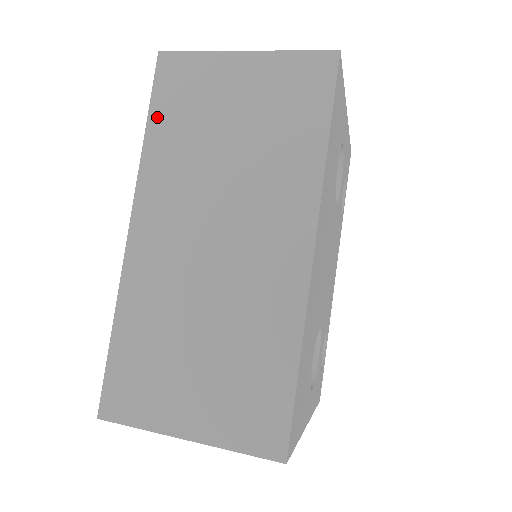
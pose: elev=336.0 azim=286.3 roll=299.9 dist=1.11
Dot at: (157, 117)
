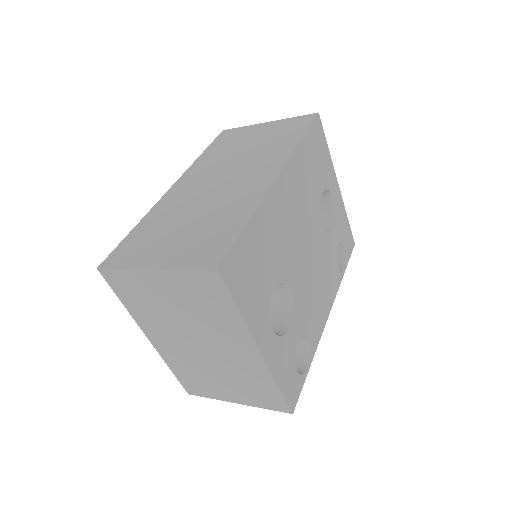
Dot at: (210, 149)
